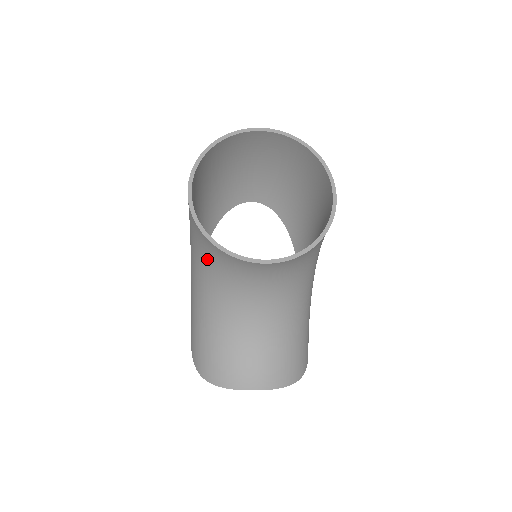
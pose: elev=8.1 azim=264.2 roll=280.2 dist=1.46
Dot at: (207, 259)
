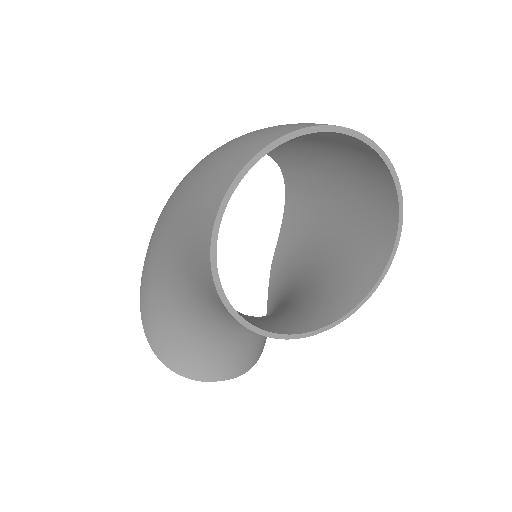
Dot at: (208, 297)
